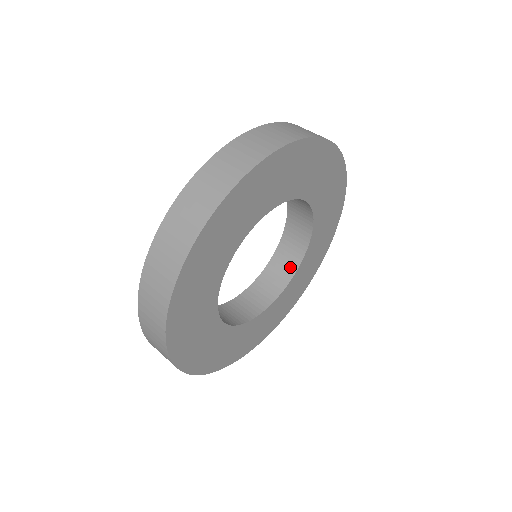
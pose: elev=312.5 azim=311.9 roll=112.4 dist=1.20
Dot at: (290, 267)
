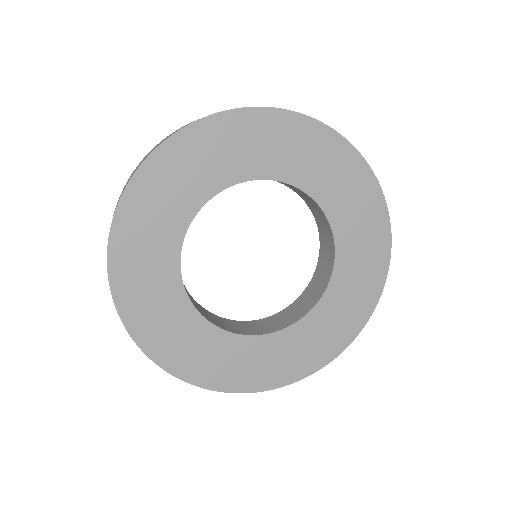
Dot at: (269, 328)
